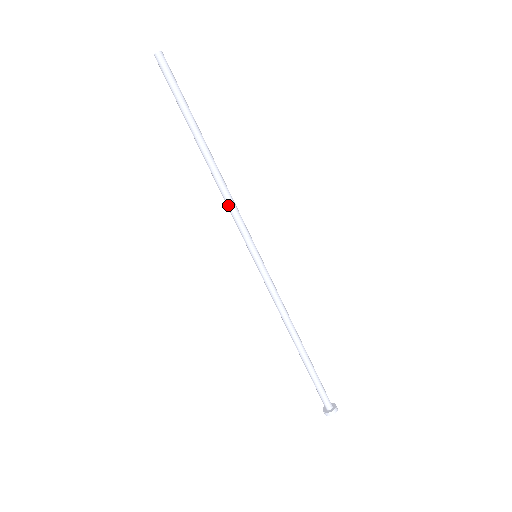
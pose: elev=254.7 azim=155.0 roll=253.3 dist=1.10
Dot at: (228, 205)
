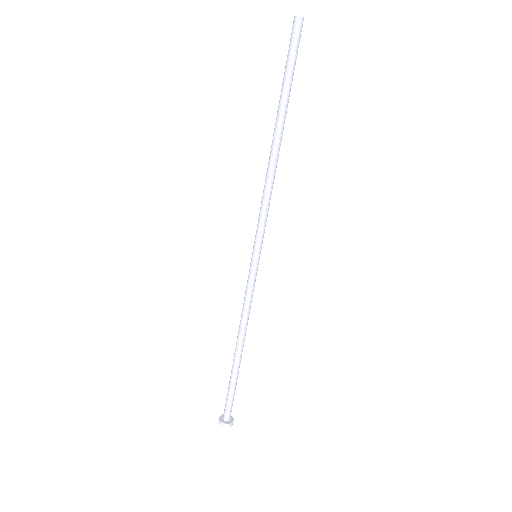
Dot at: (262, 196)
